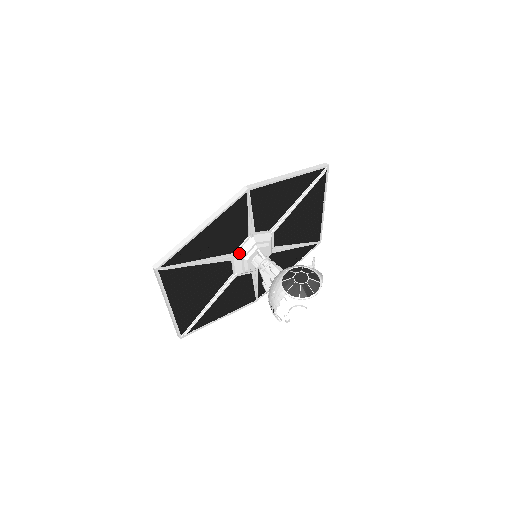
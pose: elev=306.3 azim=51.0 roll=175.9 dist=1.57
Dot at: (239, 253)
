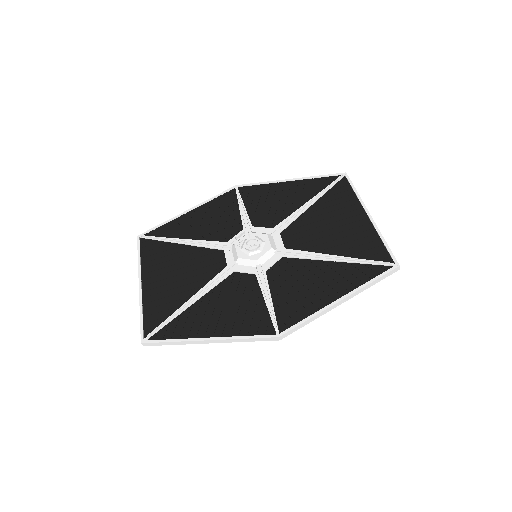
Dot at: occluded
